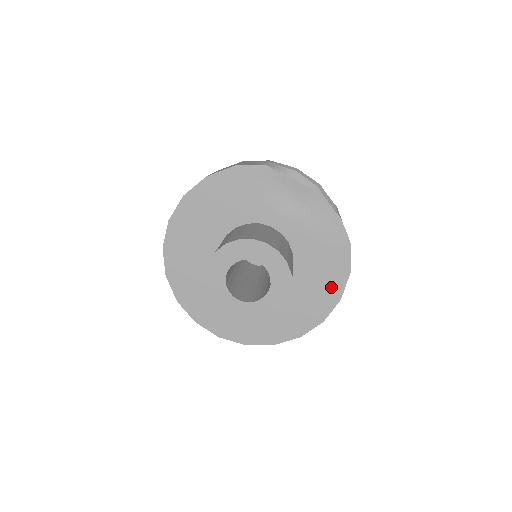
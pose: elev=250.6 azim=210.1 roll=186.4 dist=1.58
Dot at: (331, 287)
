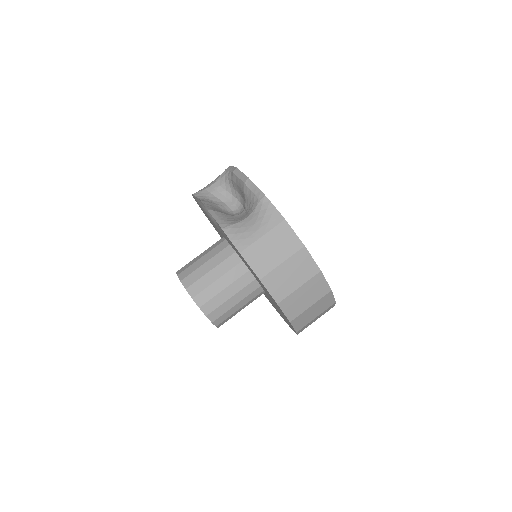
Dot at: (267, 291)
